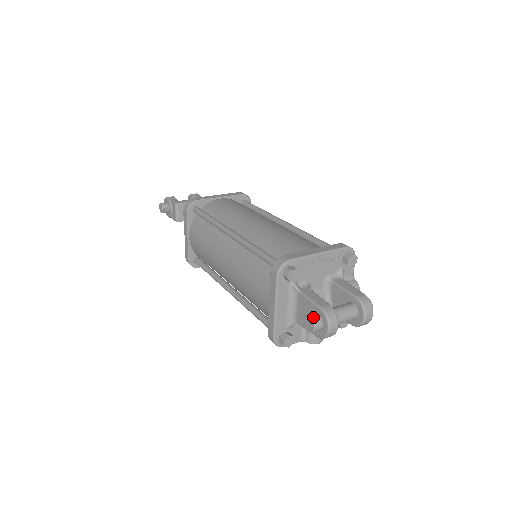
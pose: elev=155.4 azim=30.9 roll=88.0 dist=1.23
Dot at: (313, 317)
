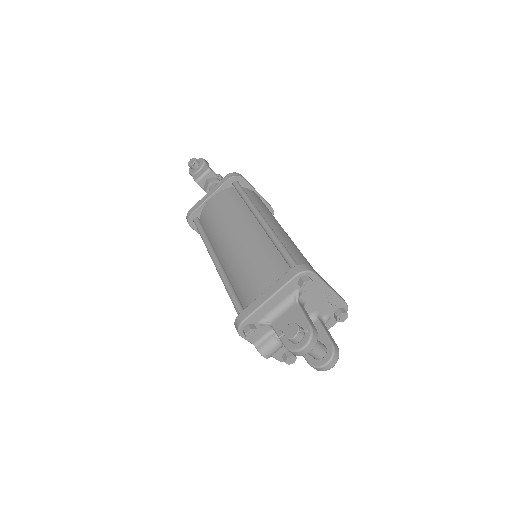
Dot at: (300, 327)
